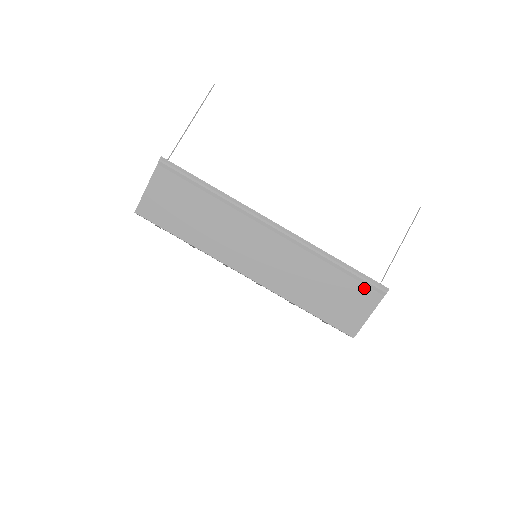
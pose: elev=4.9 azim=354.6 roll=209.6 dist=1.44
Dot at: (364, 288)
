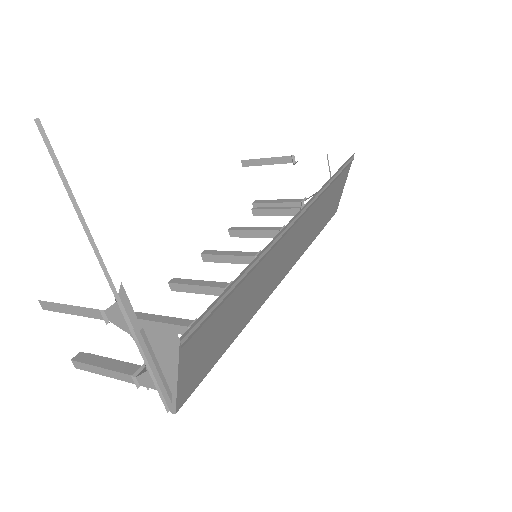
Dot at: (343, 173)
